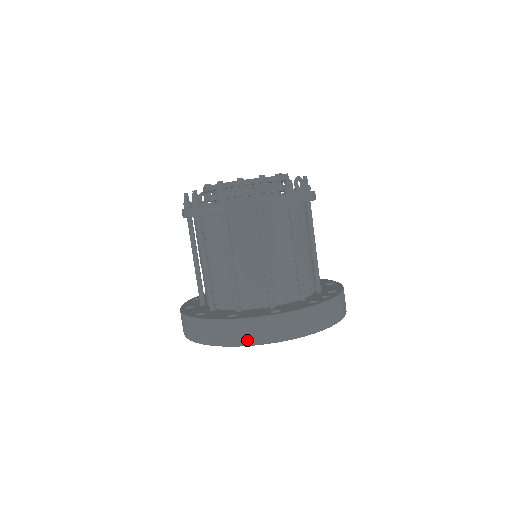
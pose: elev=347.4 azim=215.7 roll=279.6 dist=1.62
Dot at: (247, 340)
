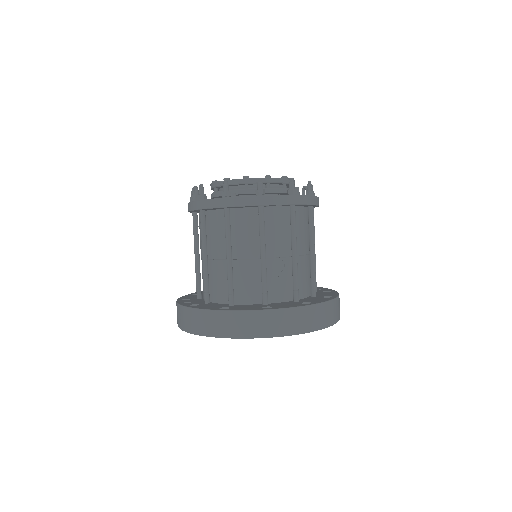
Dot at: (325, 323)
